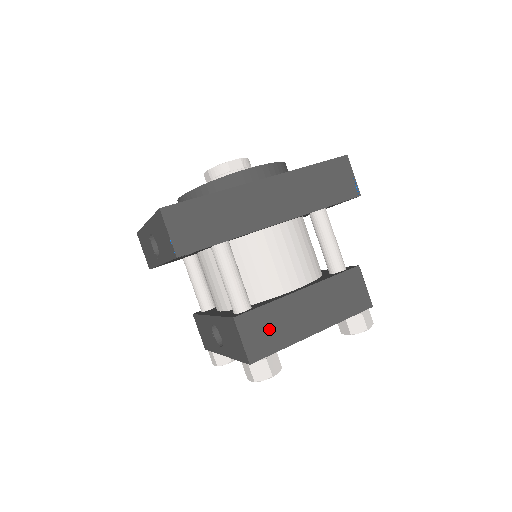
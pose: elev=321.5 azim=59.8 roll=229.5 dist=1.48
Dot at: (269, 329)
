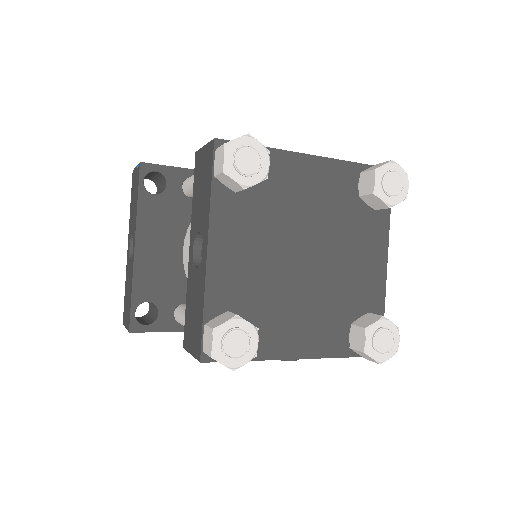
Dot at: occluded
